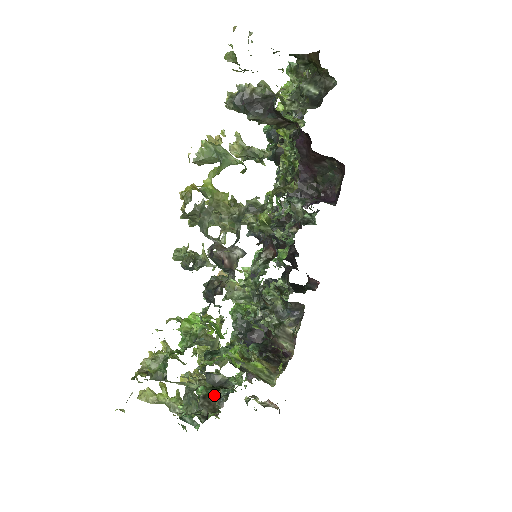
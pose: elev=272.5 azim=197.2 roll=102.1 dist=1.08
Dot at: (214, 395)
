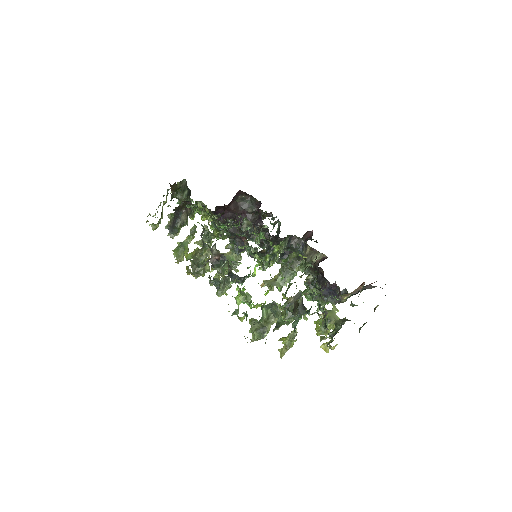
Dot at: (294, 303)
